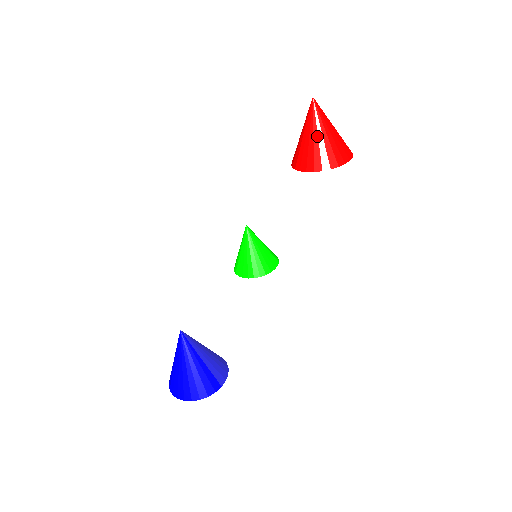
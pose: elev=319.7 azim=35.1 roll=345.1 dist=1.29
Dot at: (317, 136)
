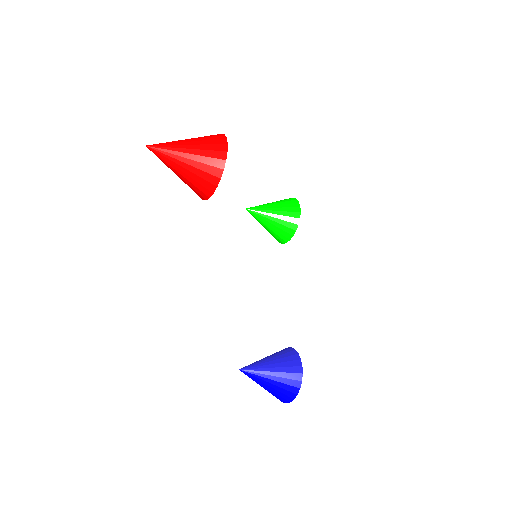
Dot at: (181, 172)
